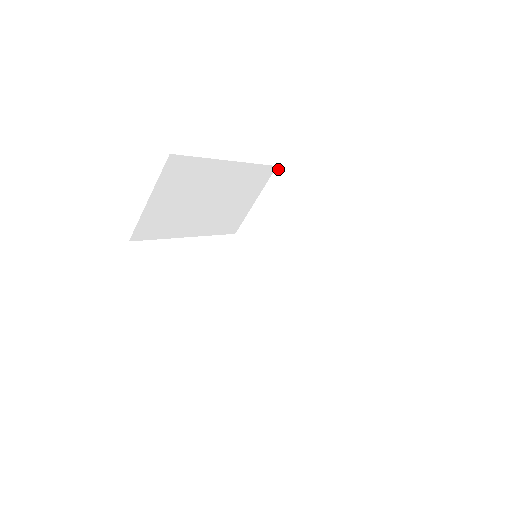
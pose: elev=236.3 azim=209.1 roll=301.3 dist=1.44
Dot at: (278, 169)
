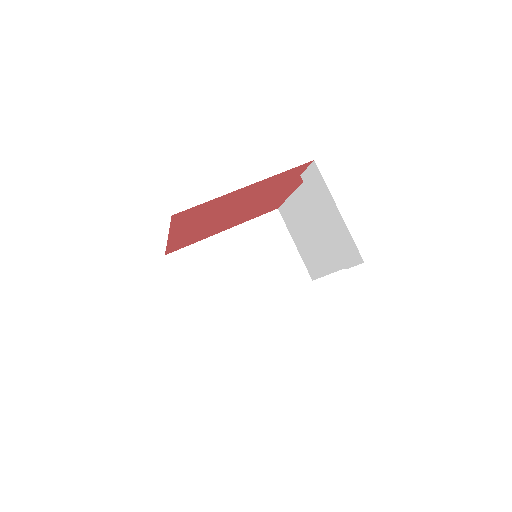
Dot at: (279, 209)
